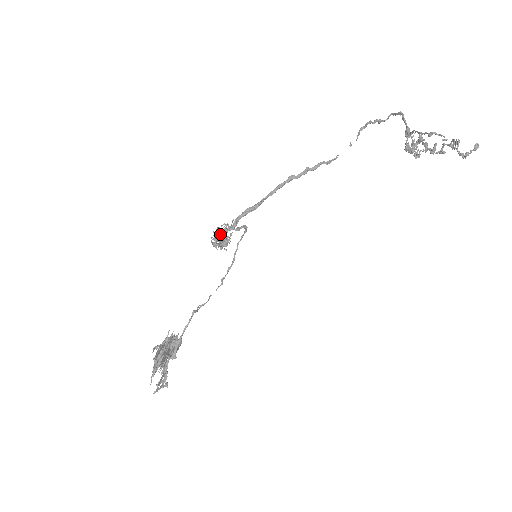
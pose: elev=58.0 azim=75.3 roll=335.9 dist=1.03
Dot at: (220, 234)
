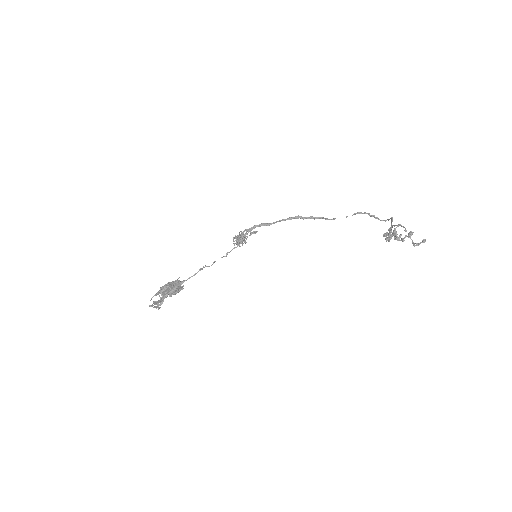
Dot at: occluded
